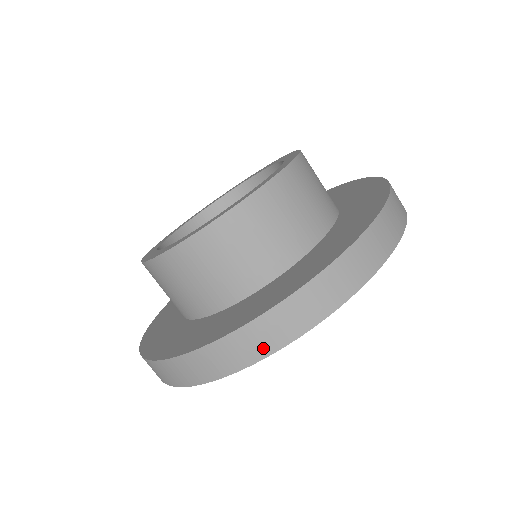
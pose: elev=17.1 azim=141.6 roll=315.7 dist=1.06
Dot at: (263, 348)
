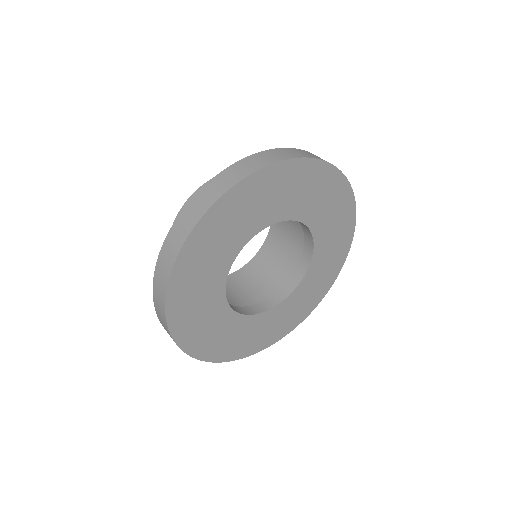
Dot at: (194, 219)
